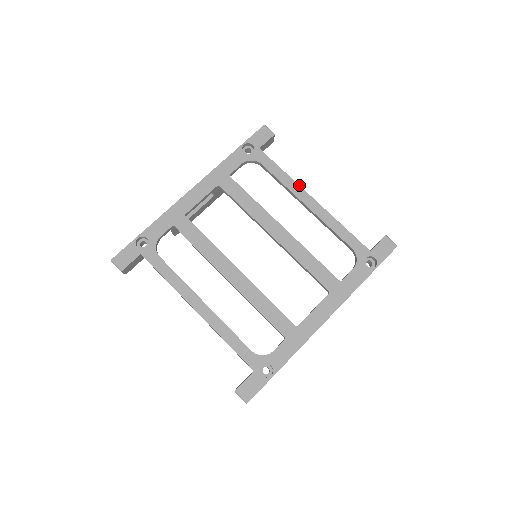
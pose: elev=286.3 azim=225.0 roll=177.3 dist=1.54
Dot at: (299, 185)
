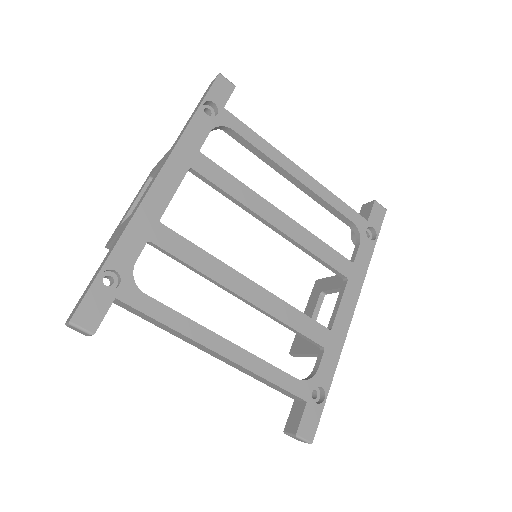
Dot at: (282, 154)
